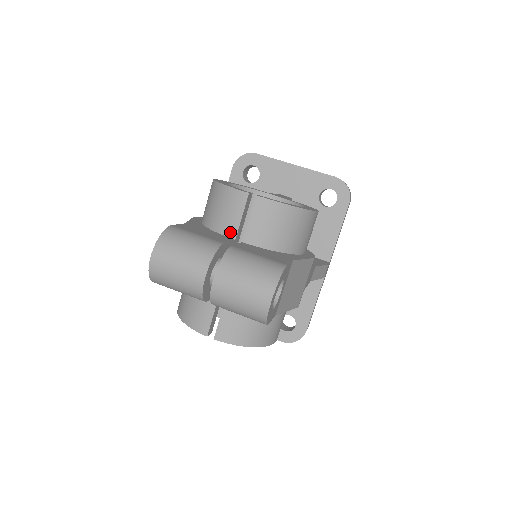
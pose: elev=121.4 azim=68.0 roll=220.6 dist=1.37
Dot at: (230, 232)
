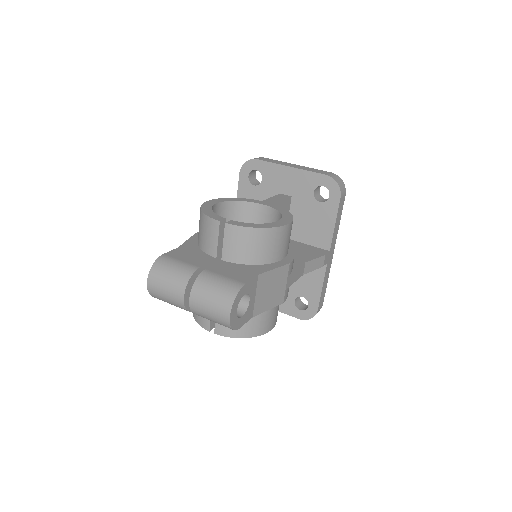
Dot at: (212, 252)
